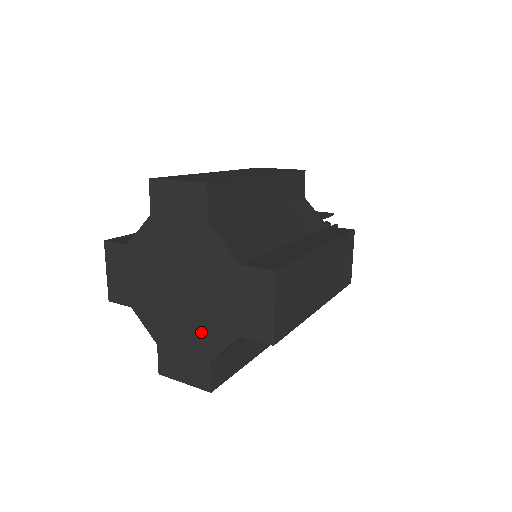
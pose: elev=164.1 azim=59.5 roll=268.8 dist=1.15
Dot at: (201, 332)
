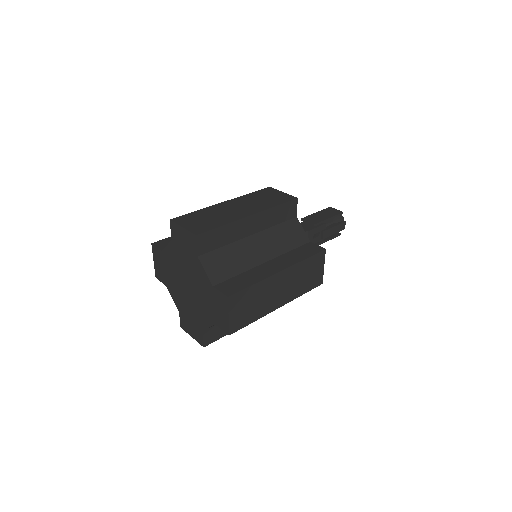
Dot at: (198, 314)
